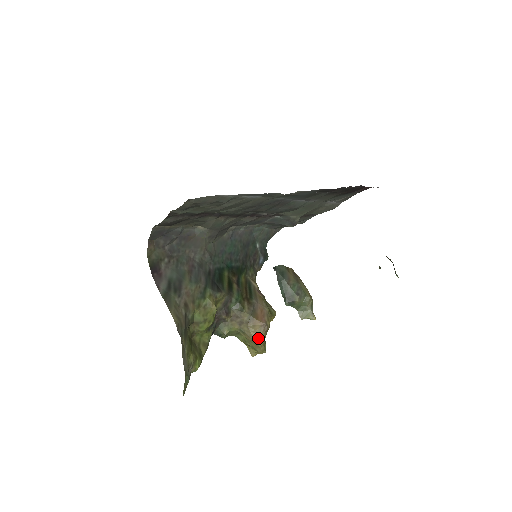
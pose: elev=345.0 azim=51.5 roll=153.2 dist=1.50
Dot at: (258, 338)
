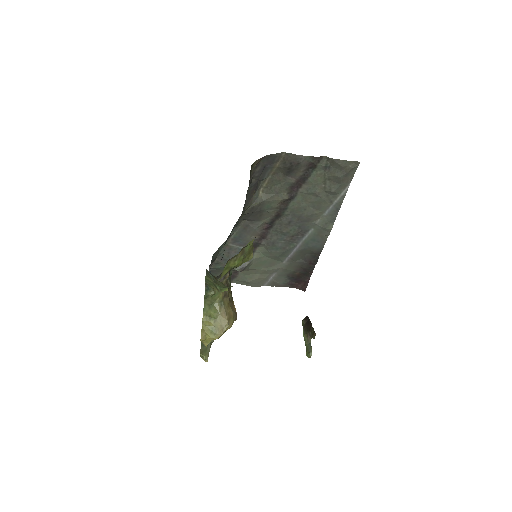
Dot at: (231, 321)
